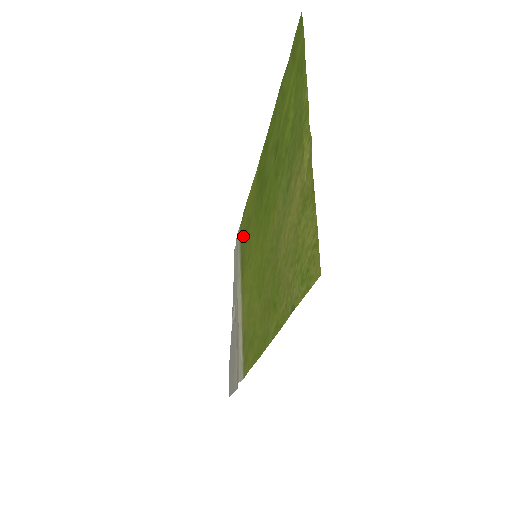
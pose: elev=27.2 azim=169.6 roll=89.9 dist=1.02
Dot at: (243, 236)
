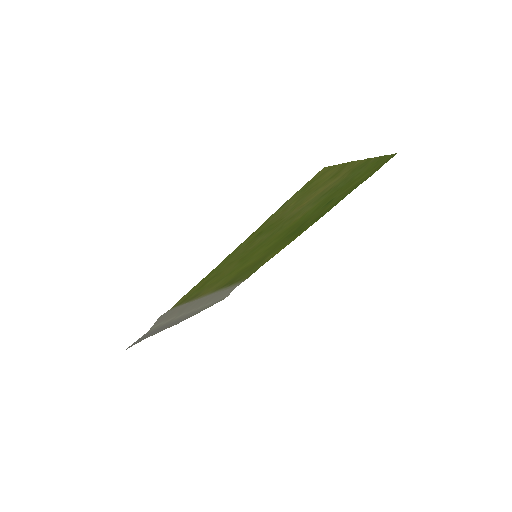
Dot at: (247, 273)
